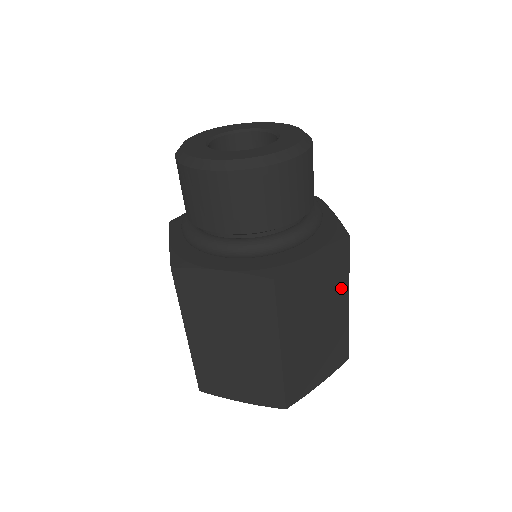
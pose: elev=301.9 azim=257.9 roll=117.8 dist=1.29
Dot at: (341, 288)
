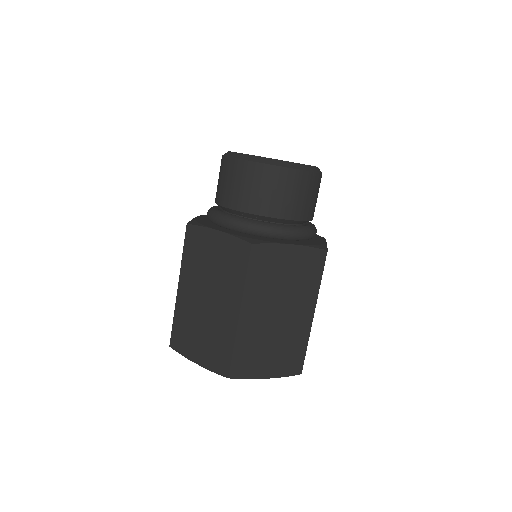
Dot at: occluded
